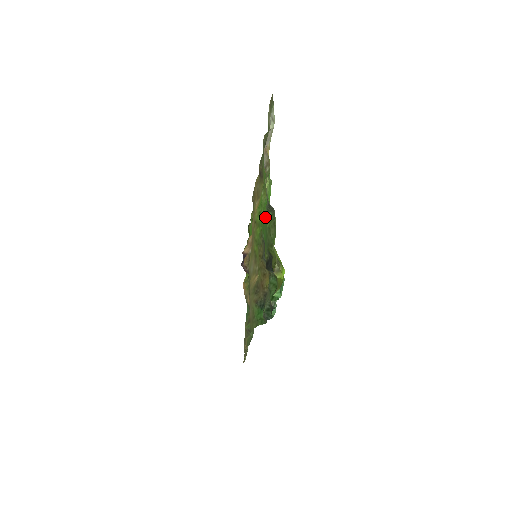
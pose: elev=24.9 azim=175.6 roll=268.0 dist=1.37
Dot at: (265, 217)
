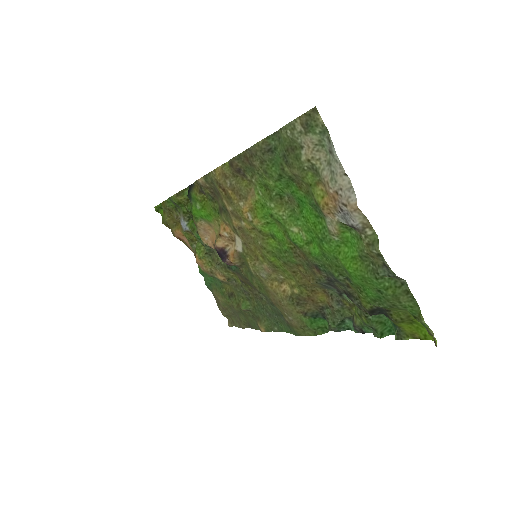
Dot at: (377, 281)
